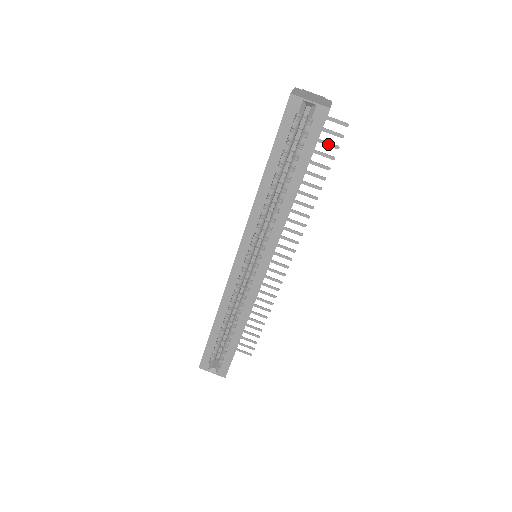
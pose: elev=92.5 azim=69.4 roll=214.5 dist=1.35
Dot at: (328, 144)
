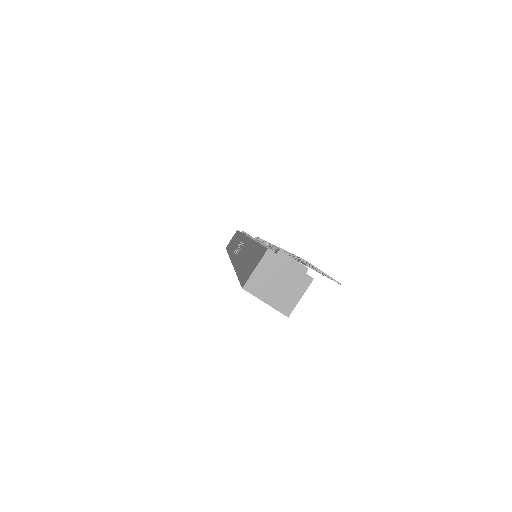
Dot at: occluded
